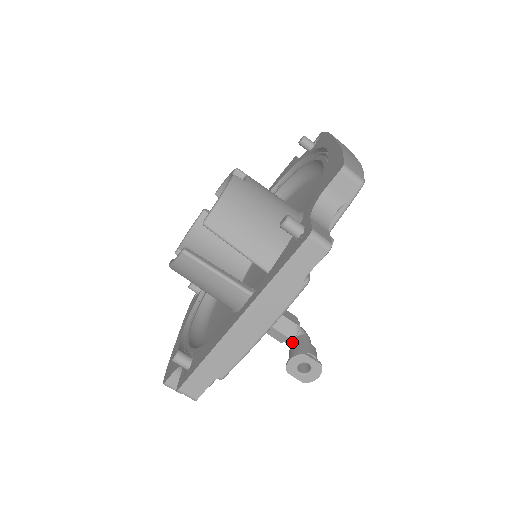
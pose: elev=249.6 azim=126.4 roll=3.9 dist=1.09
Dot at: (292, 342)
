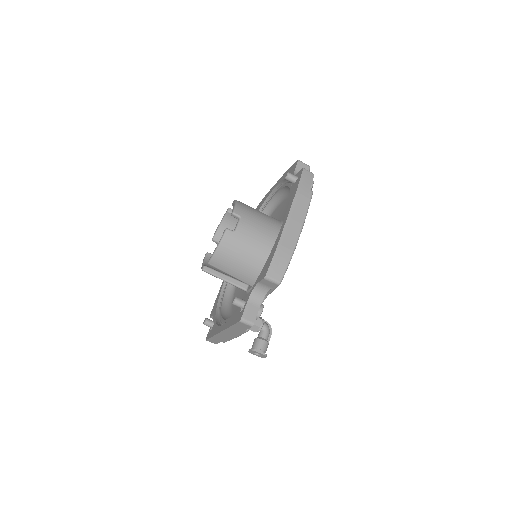
Dot at: (260, 331)
